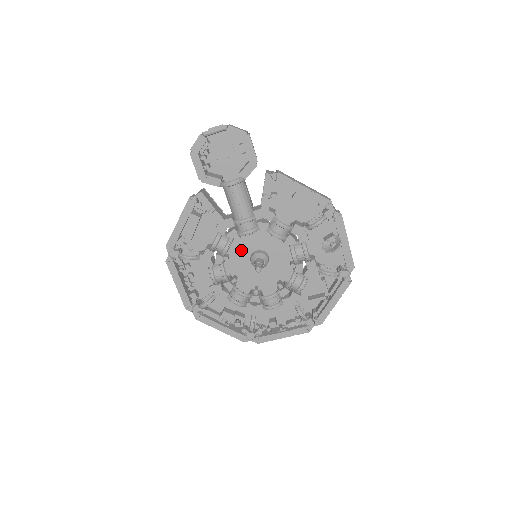
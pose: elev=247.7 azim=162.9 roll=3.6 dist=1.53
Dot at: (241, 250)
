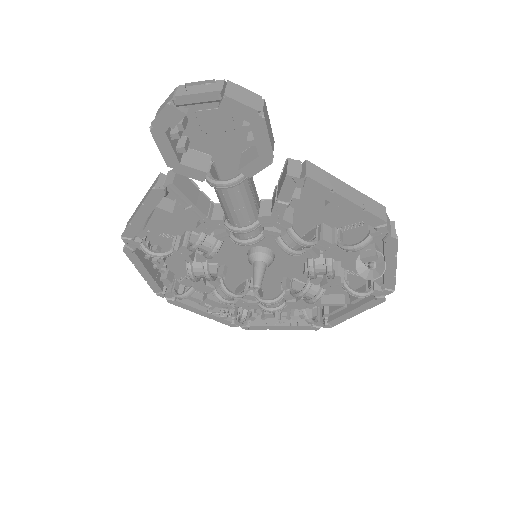
Dot at: occluded
